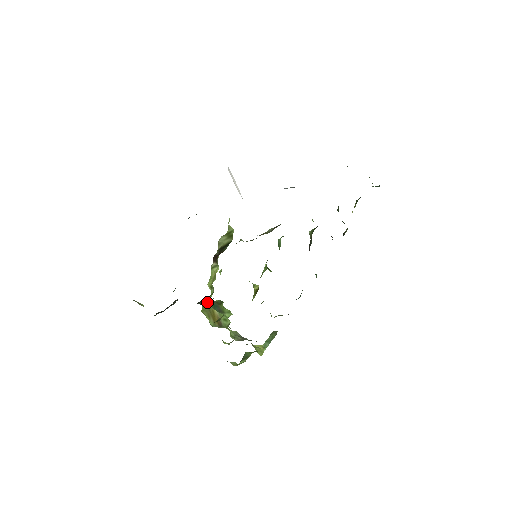
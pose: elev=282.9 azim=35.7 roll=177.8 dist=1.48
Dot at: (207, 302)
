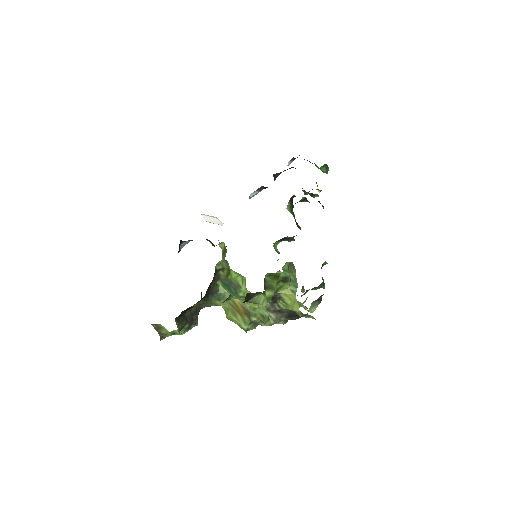
Dot at: (221, 289)
